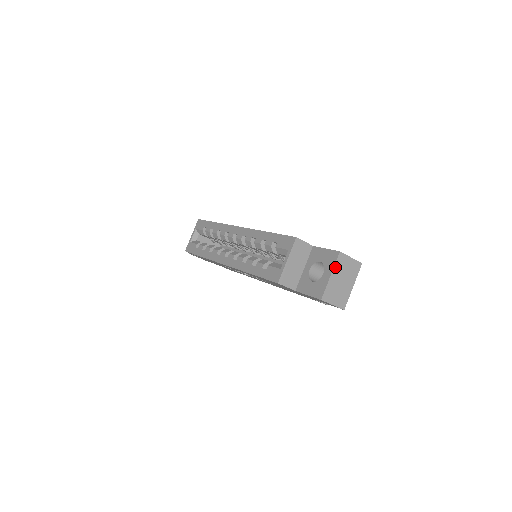
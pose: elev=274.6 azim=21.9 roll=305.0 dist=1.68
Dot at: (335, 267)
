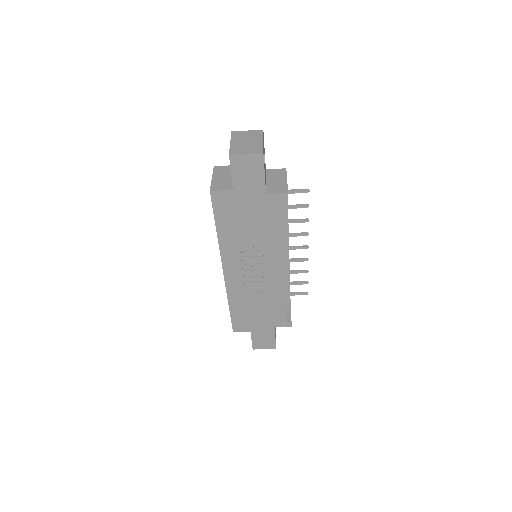
Dot at: (232, 139)
